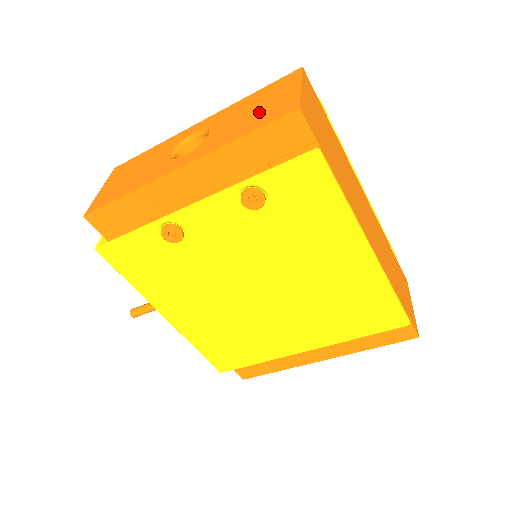
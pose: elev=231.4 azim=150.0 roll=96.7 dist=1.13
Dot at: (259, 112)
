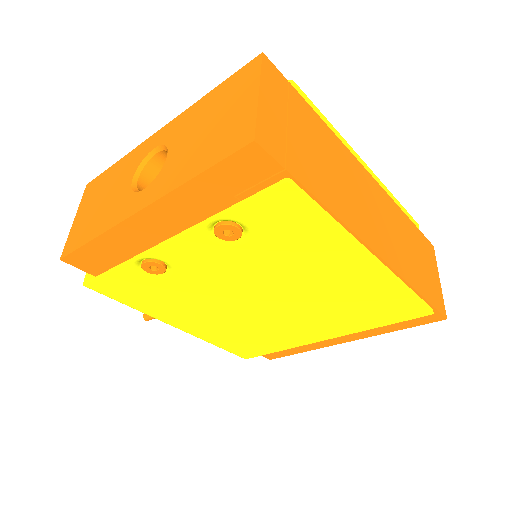
Dot at: (214, 133)
